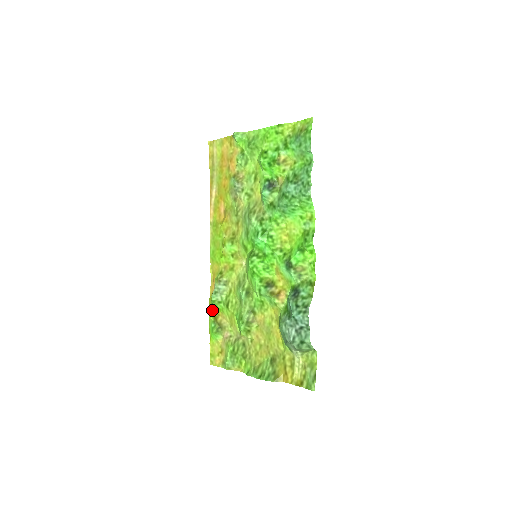
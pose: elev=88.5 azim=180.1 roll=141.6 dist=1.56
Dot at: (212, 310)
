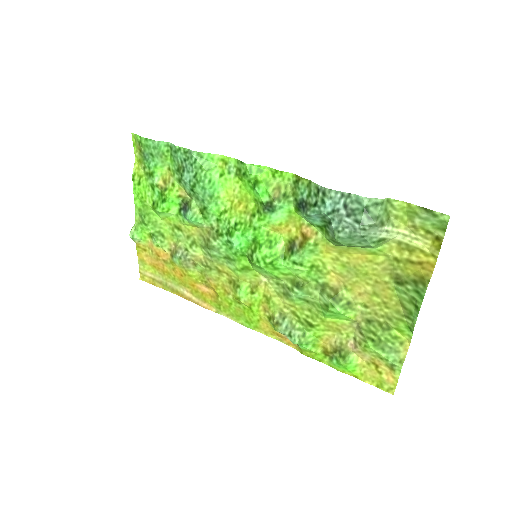
Dot at: (315, 354)
